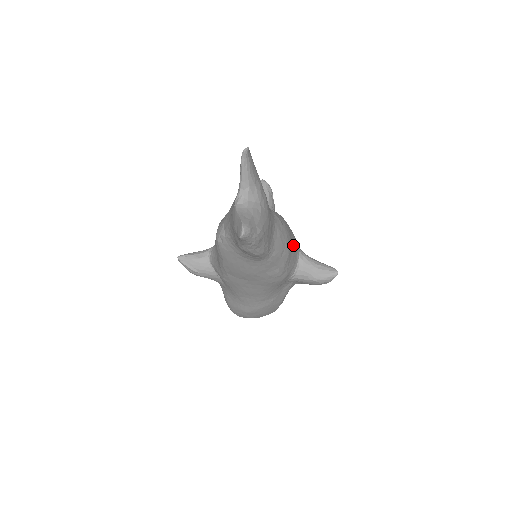
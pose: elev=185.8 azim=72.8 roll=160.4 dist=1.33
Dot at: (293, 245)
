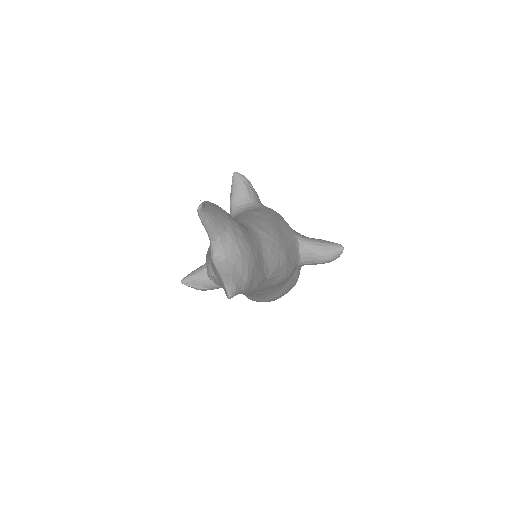
Dot at: (288, 241)
